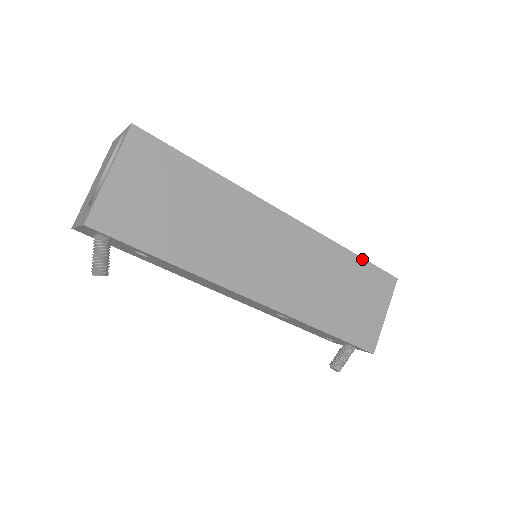
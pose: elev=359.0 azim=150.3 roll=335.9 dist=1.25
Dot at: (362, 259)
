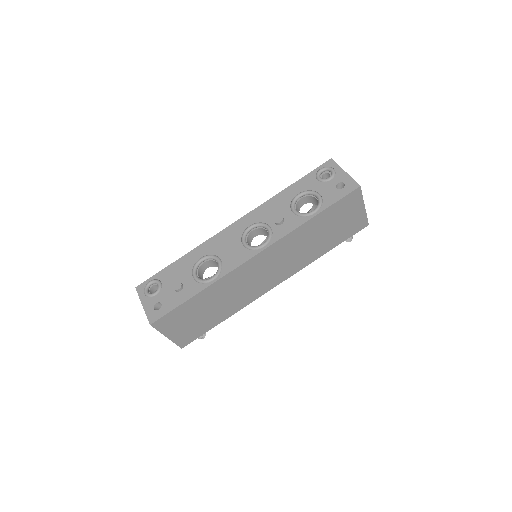
Dot at: (323, 211)
